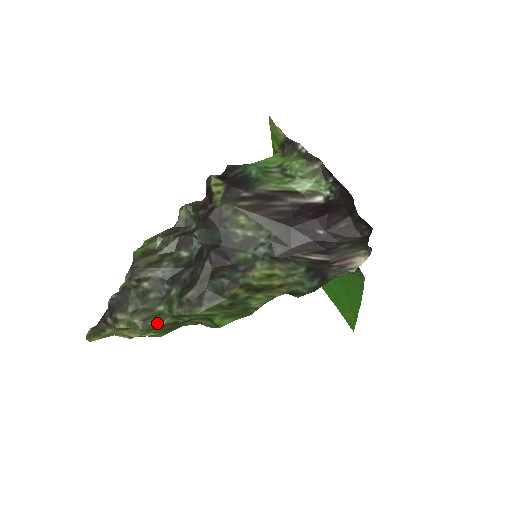
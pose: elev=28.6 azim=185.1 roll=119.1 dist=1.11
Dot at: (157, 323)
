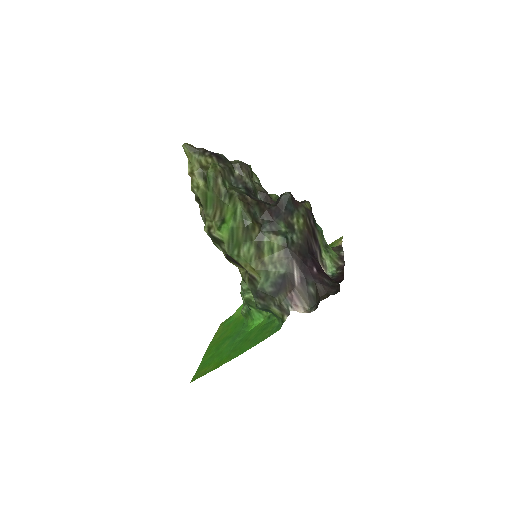
Dot at: (220, 182)
